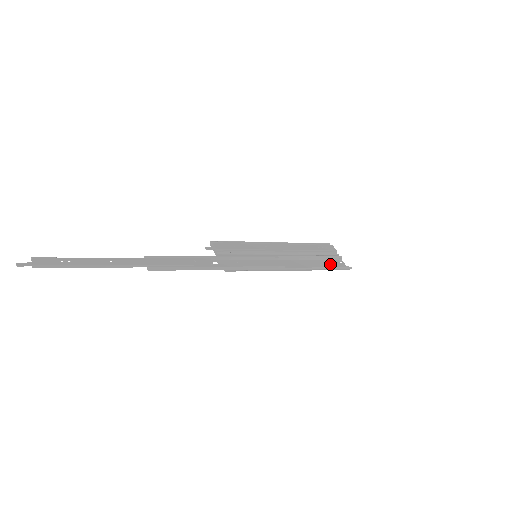
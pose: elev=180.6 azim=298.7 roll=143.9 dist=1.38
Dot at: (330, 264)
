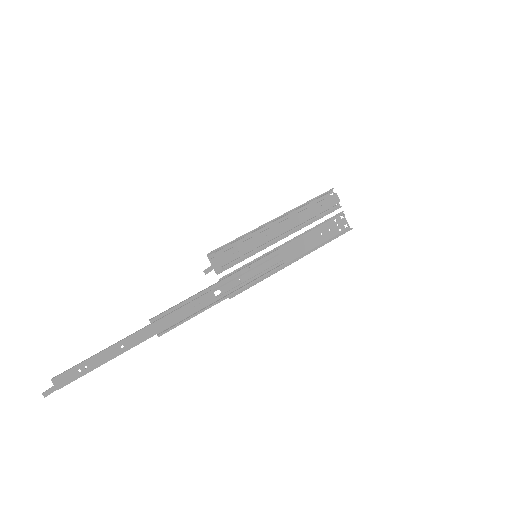
Dot at: (331, 228)
